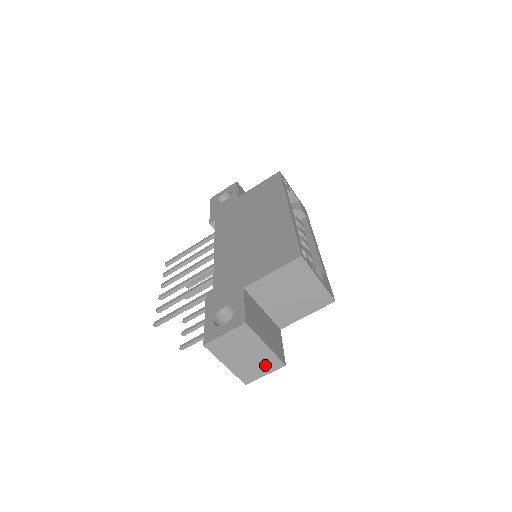
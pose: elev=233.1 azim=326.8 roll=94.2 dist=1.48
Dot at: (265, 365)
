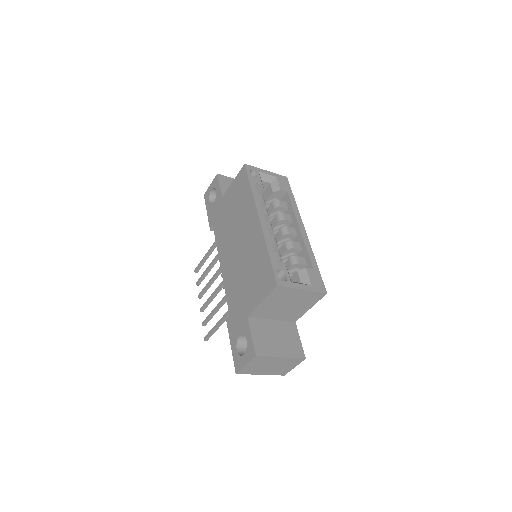
Dot at: (290, 364)
